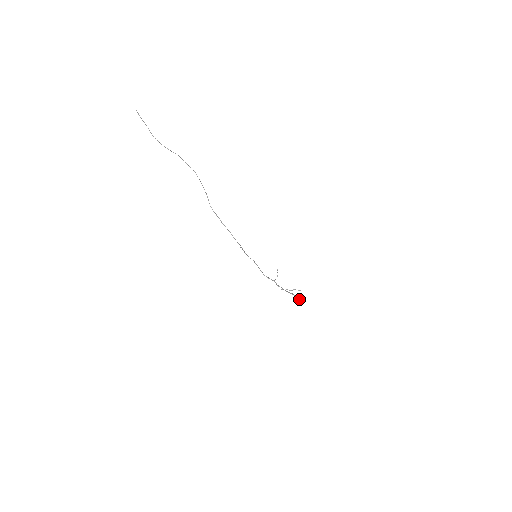
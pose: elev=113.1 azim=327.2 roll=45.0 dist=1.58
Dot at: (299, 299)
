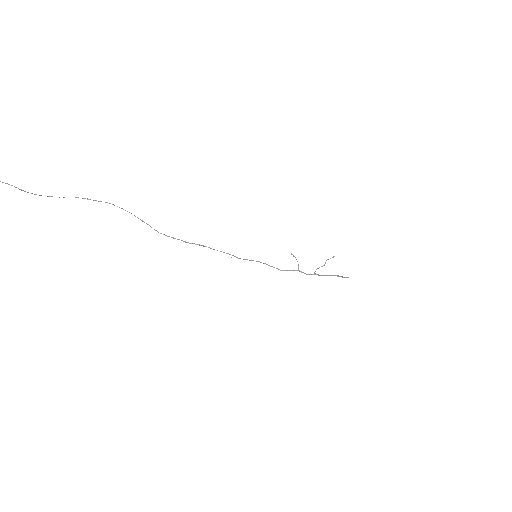
Dot at: (342, 277)
